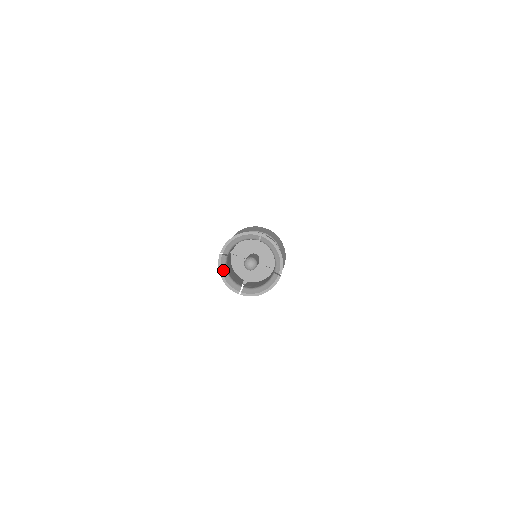
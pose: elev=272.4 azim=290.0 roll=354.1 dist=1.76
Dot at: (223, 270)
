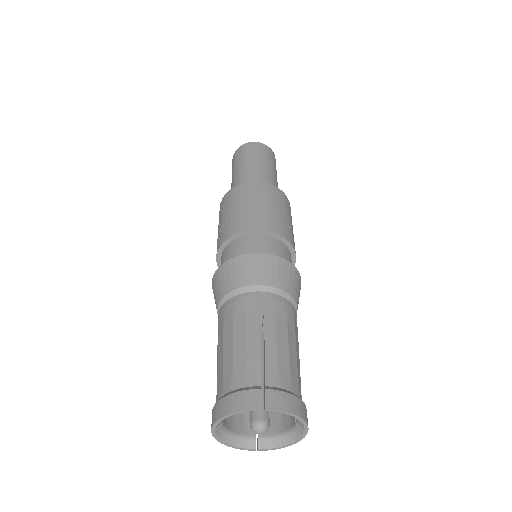
Dot at: (224, 438)
